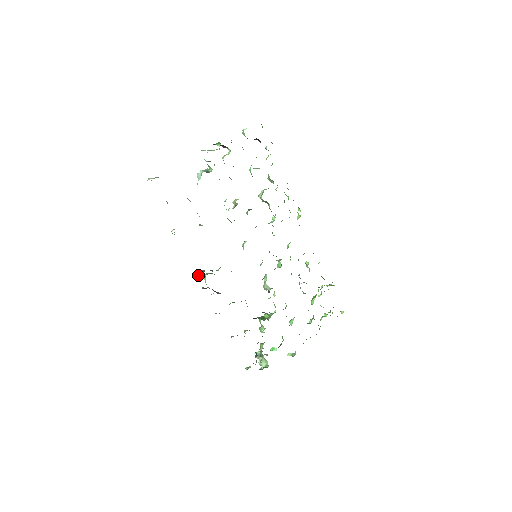
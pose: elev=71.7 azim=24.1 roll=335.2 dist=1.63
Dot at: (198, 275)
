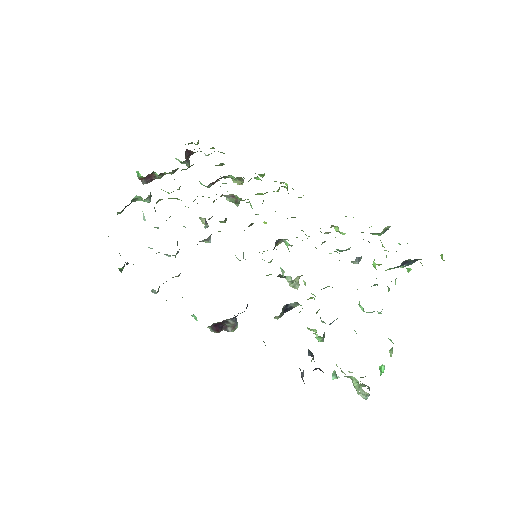
Dot at: (194, 316)
